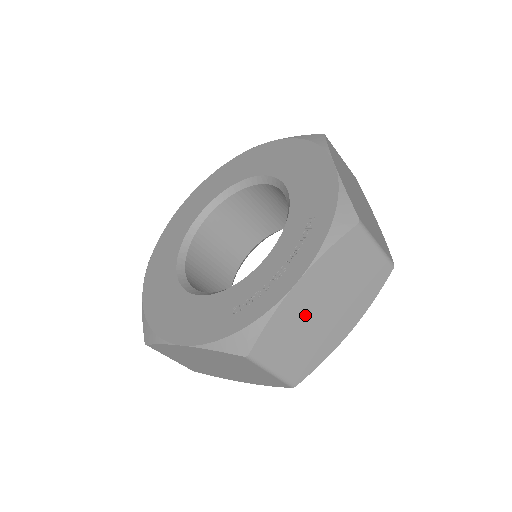
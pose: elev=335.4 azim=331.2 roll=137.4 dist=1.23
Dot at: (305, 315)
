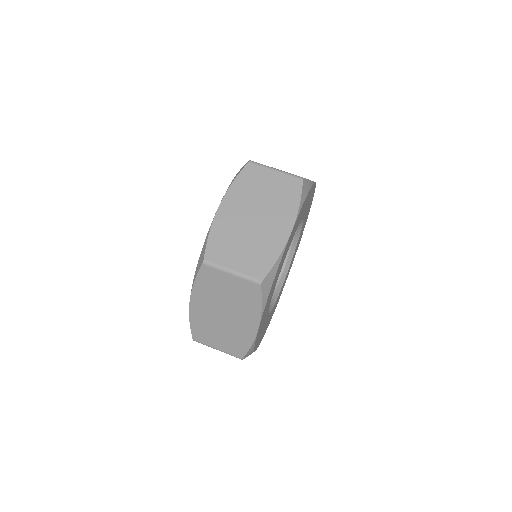
Dot at: (239, 226)
